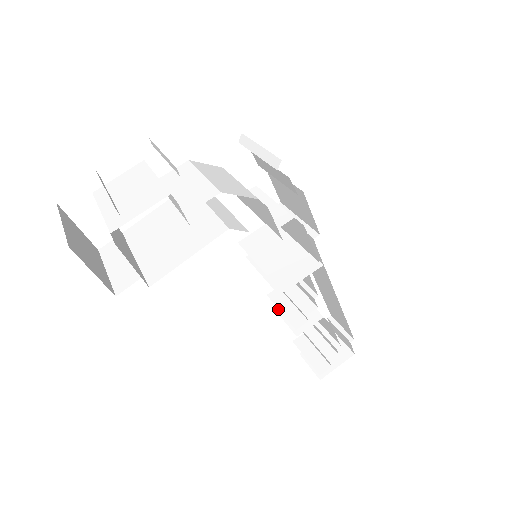
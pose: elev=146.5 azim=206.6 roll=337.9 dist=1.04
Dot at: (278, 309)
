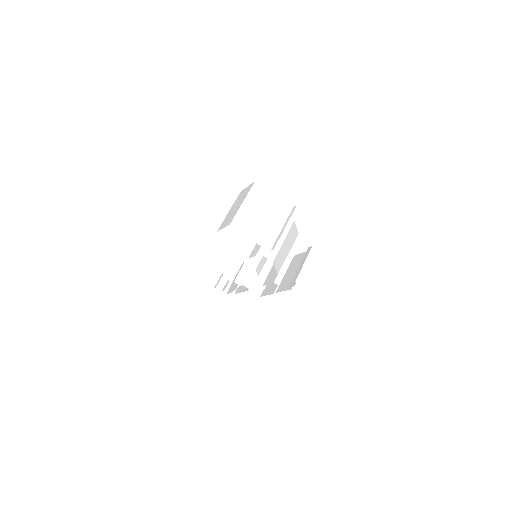
Dot at: occluded
